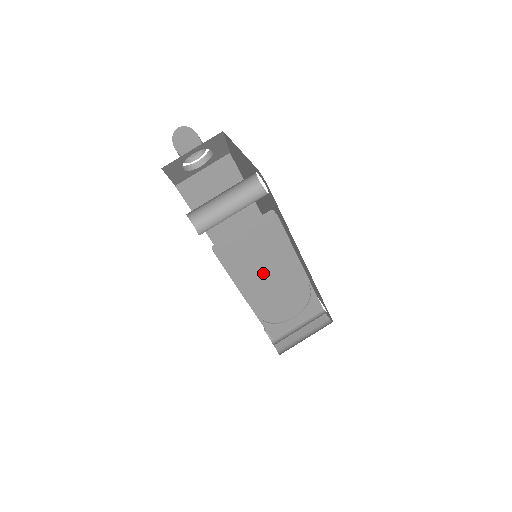
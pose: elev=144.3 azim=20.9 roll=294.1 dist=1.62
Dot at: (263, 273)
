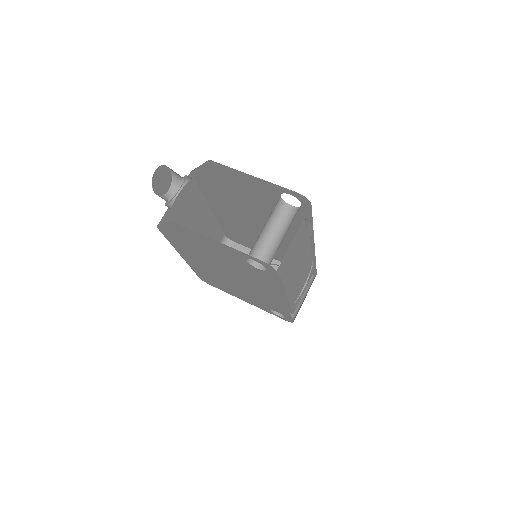
Dot at: (297, 271)
